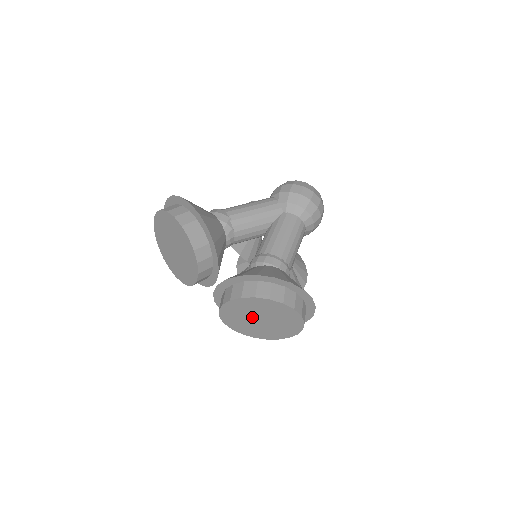
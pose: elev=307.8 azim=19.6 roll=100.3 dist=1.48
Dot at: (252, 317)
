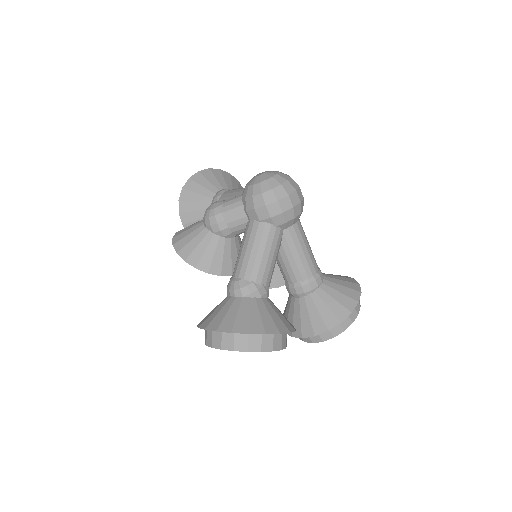
Dot at: occluded
